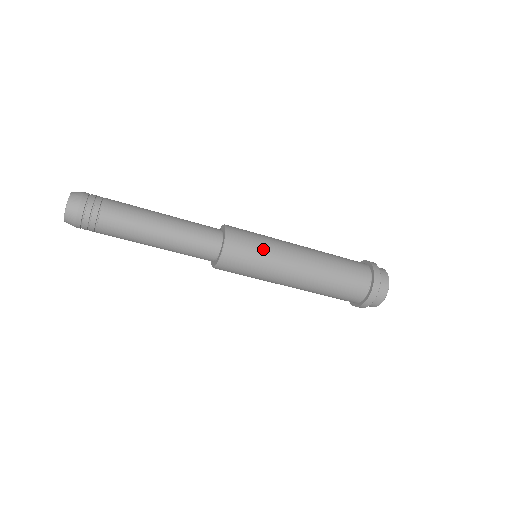
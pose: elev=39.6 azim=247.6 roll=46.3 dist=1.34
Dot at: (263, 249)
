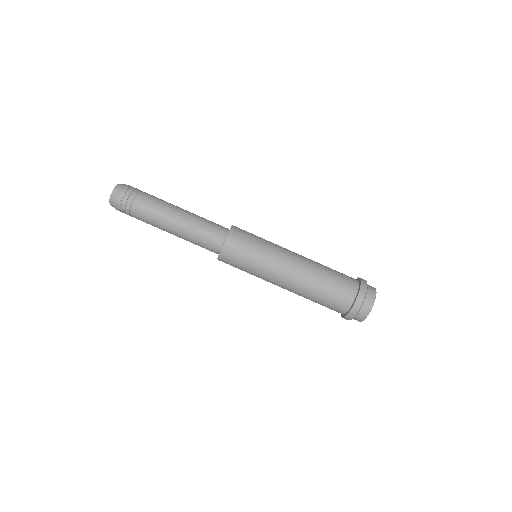
Dot at: occluded
